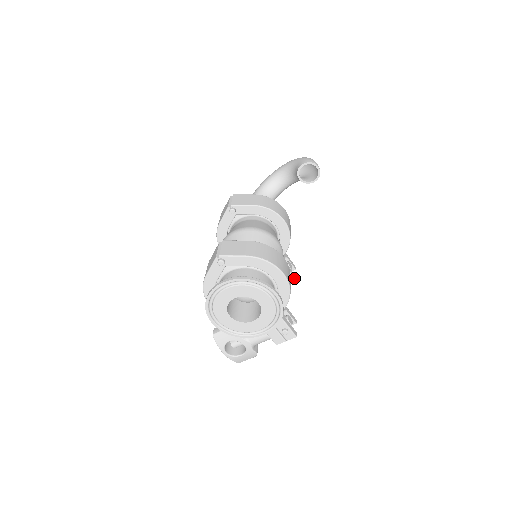
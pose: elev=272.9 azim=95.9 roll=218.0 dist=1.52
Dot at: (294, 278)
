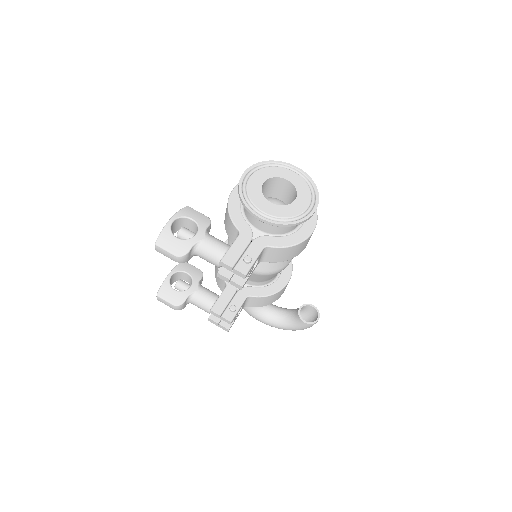
Dot at: (232, 320)
